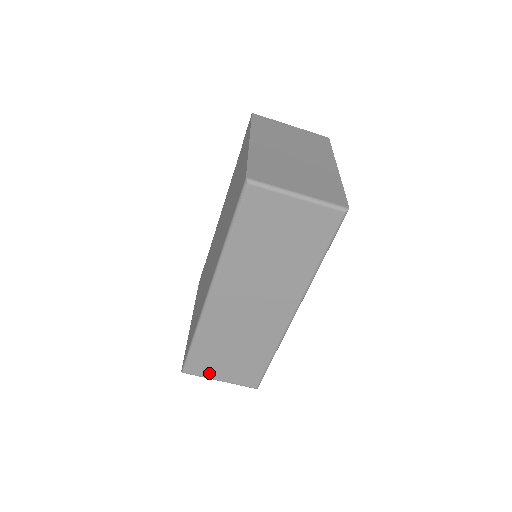
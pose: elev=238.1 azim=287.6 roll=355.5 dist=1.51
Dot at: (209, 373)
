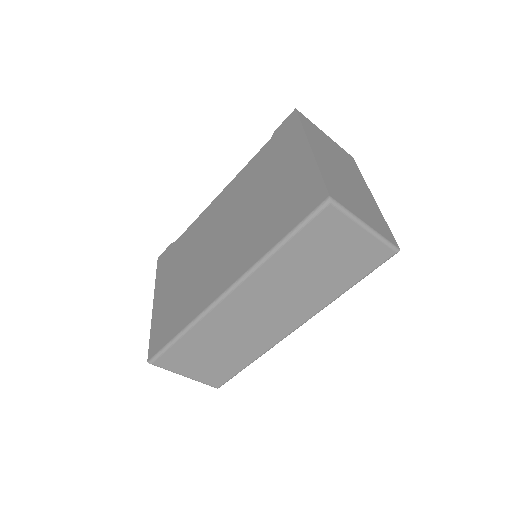
Dot at: (178, 368)
